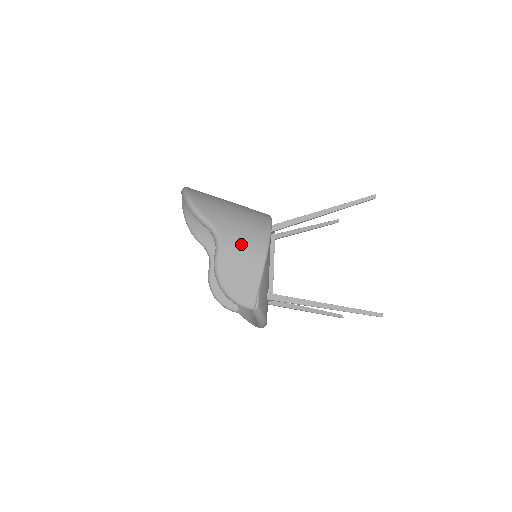
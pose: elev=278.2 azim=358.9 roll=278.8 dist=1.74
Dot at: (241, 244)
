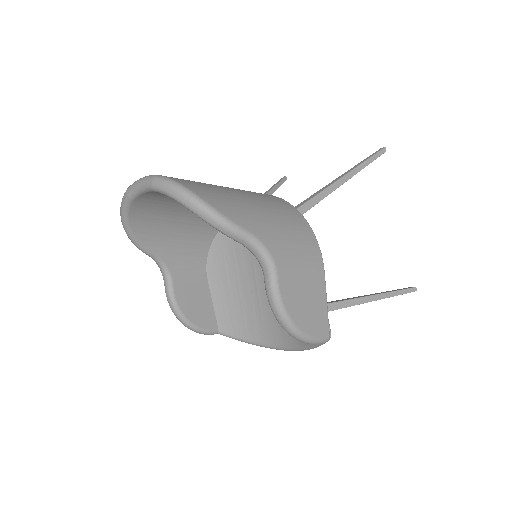
Dot at: (295, 255)
